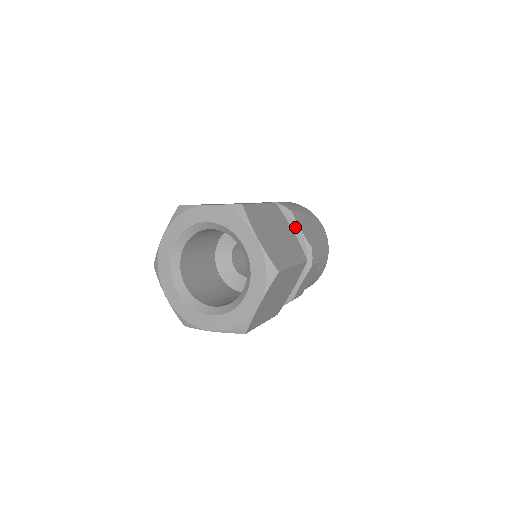
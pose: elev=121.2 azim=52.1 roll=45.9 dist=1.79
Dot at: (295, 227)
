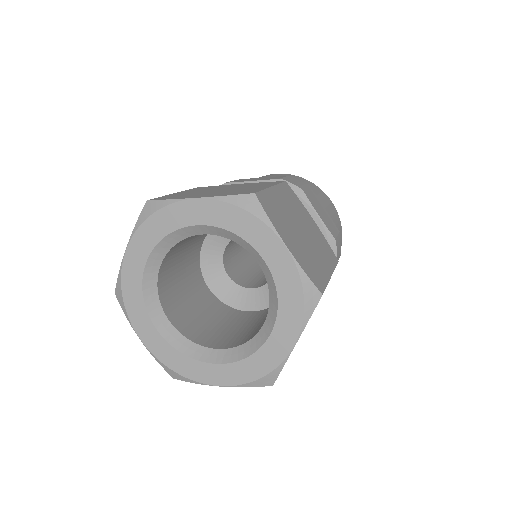
Dot at: occluded
